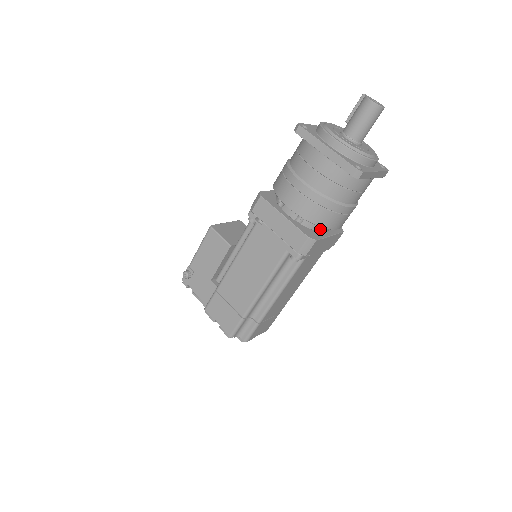
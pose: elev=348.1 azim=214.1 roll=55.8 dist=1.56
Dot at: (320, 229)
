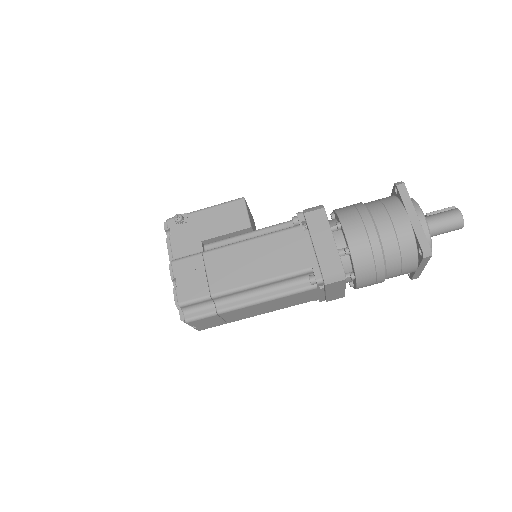
Dot at: occluded
